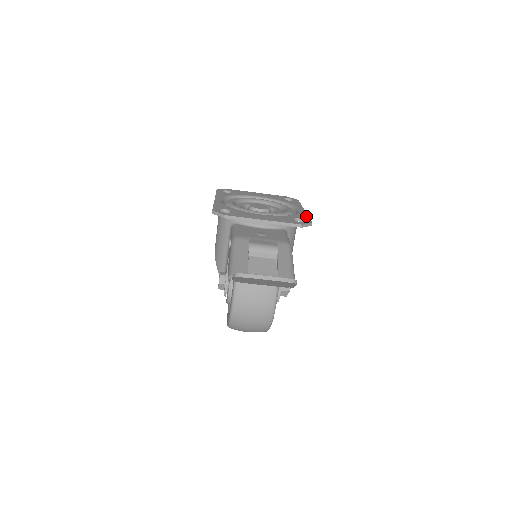
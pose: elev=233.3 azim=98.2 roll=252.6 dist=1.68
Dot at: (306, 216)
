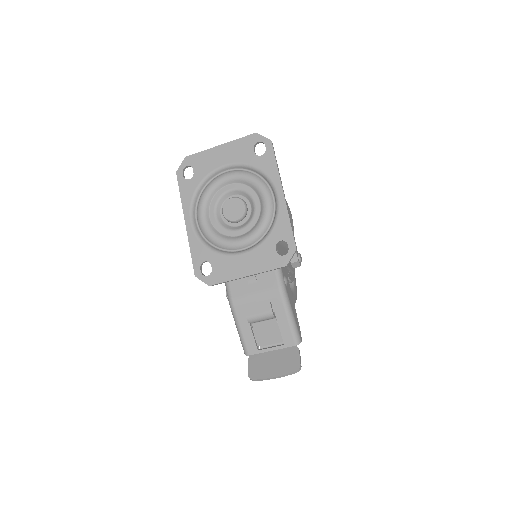
Dot at: (287, 224)
